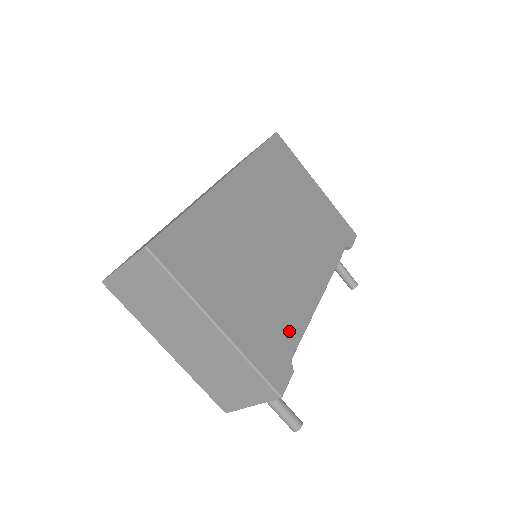
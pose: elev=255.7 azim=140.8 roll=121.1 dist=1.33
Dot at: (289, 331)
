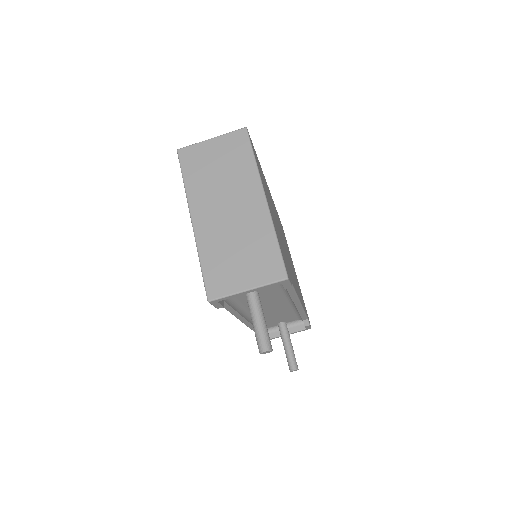
Dot at: occluded
